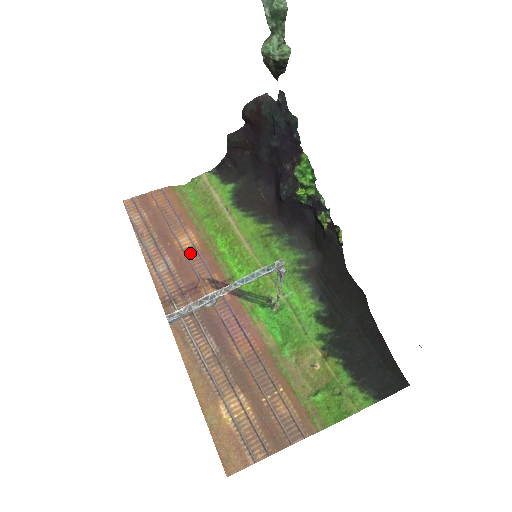
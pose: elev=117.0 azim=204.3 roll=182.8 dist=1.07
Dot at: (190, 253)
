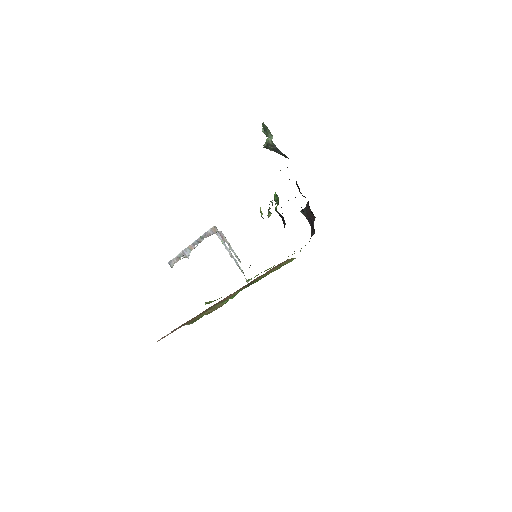
Dot at: occluded
